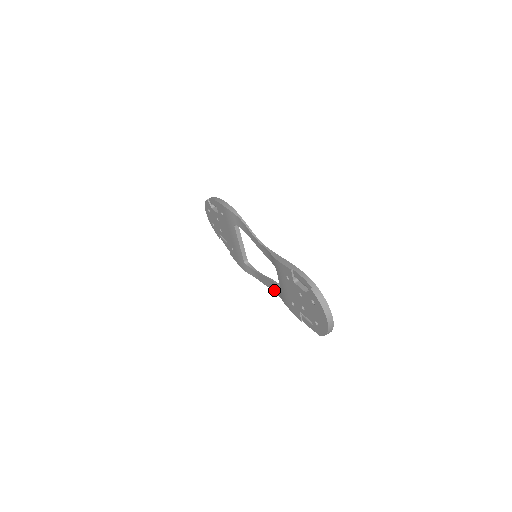
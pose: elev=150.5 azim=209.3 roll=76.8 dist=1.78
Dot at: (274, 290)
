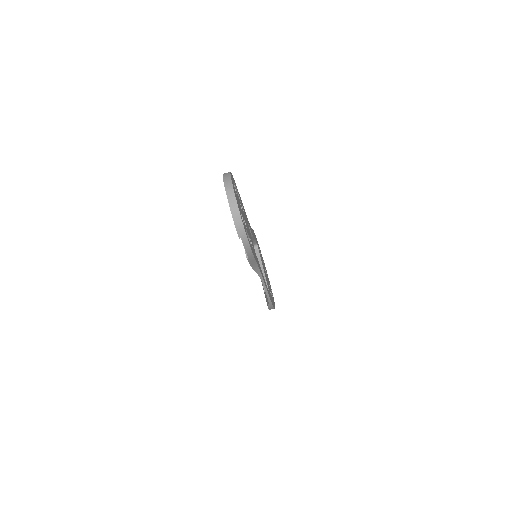
Dot at: occluded
